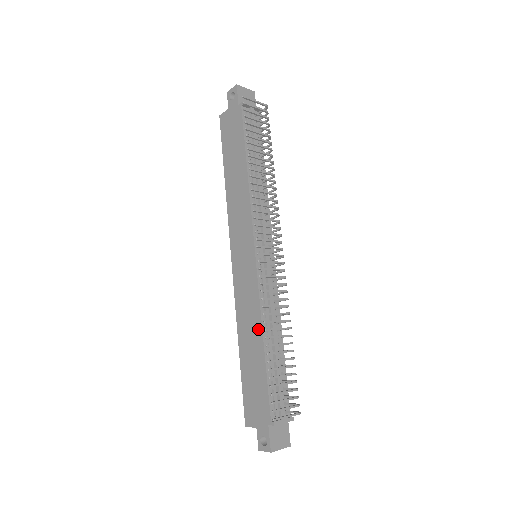
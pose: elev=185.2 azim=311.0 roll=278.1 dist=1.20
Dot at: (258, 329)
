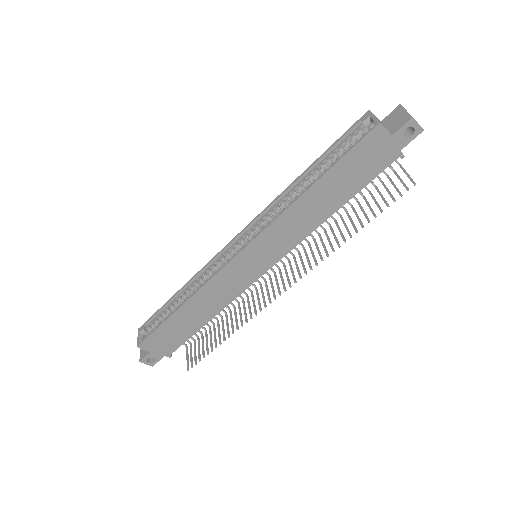
Dot at: (214, 312)
